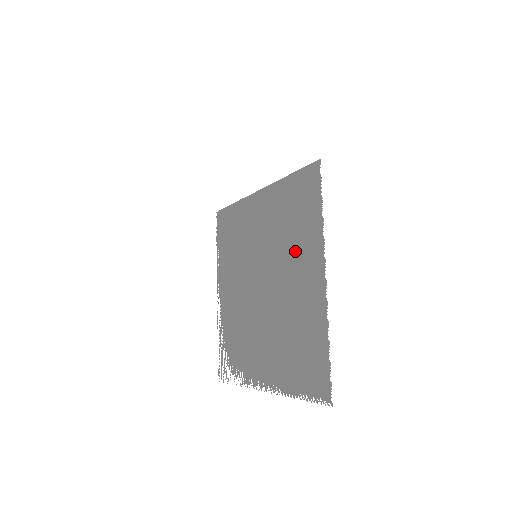
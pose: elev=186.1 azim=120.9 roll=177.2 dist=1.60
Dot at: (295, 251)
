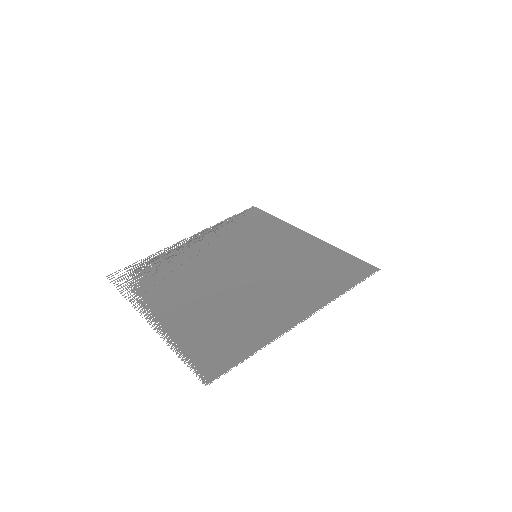
Dot at: (296, 285)
